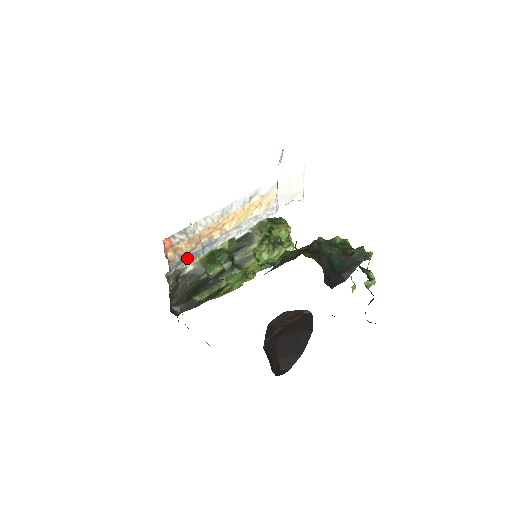
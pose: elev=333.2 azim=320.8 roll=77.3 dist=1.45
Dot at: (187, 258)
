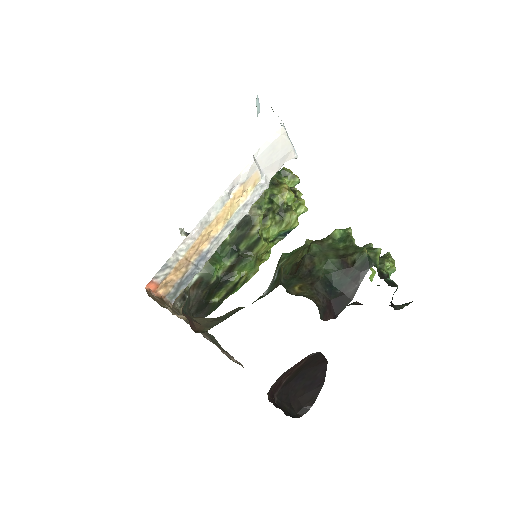
Dot at: (183, 283)
